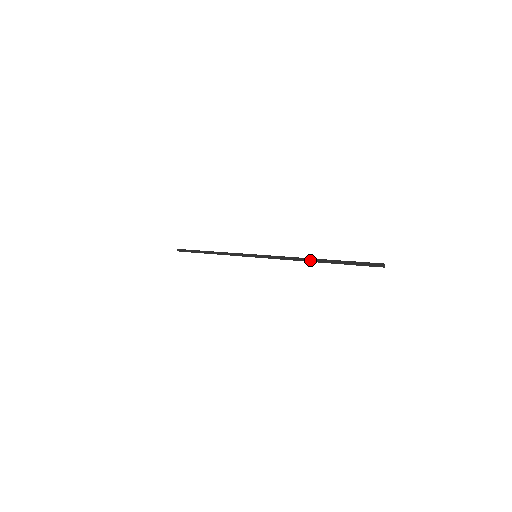
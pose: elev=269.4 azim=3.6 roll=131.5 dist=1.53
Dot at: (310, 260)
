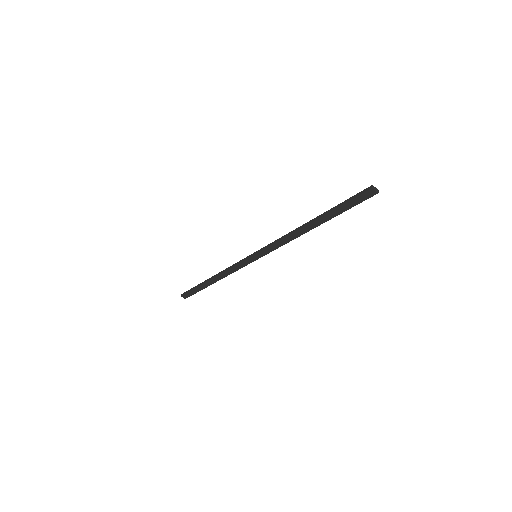
Dot at: (306, 223)
